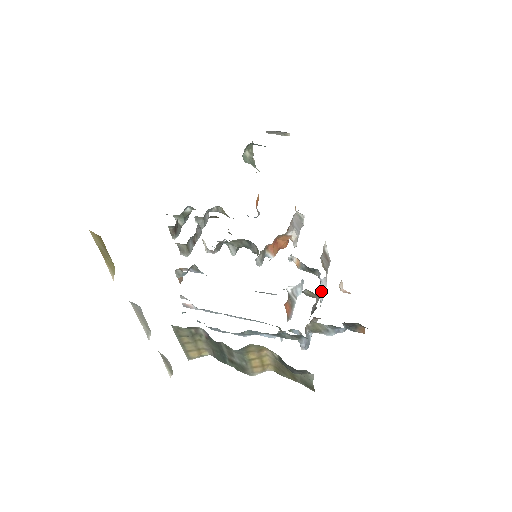
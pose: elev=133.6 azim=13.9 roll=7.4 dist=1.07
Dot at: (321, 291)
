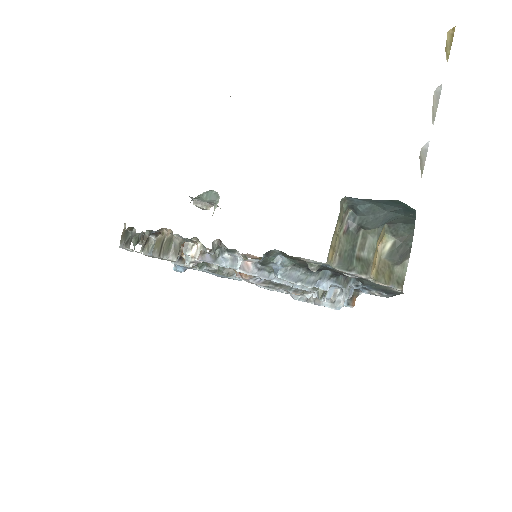
Dot at: occluded
